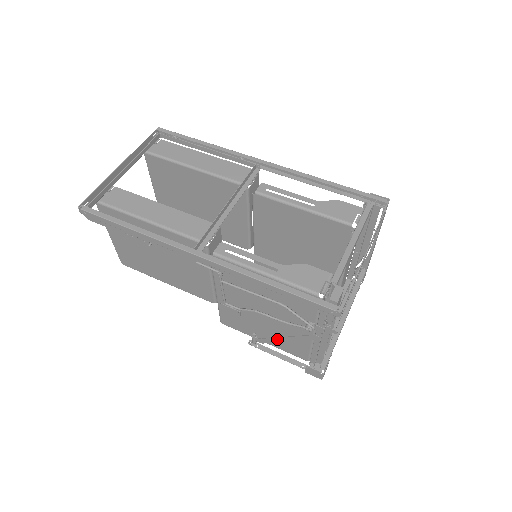
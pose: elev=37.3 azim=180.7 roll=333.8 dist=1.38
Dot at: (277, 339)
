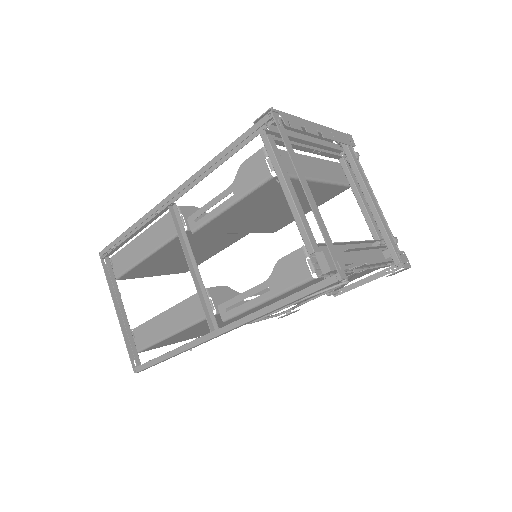
Dot at: occluded
